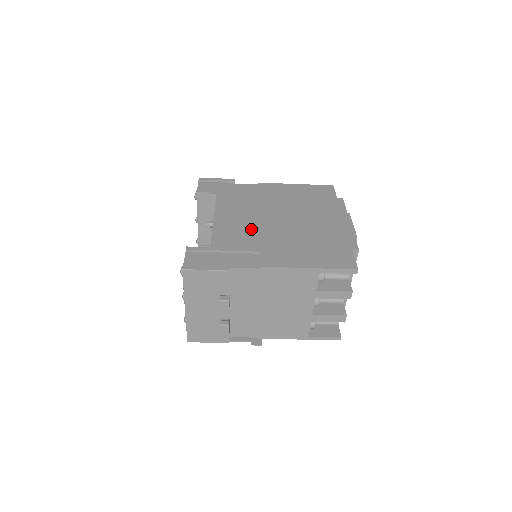
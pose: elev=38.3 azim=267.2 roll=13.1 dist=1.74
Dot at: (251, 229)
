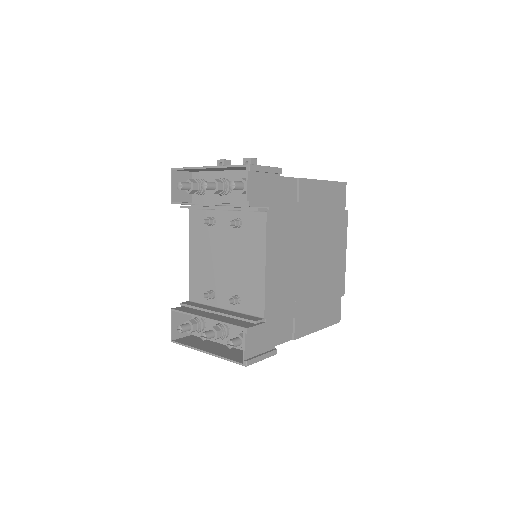
Dot at: (291, 282)
